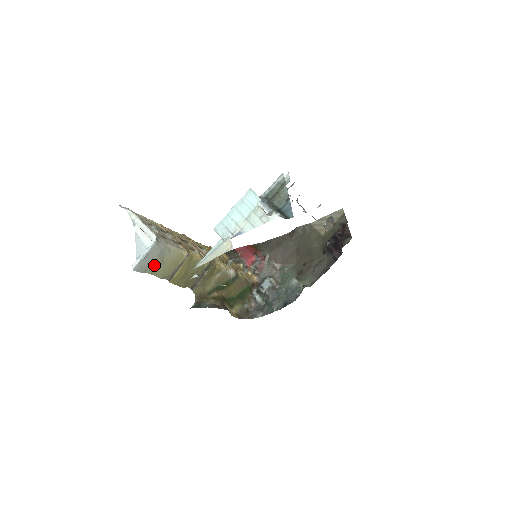
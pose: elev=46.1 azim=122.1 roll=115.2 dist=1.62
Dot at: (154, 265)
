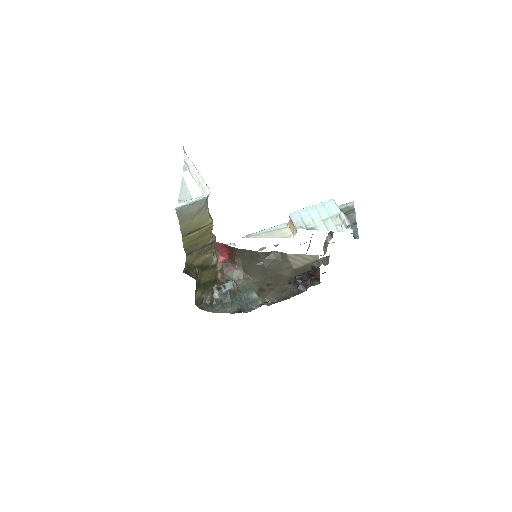
Dot at: (188, 215)
